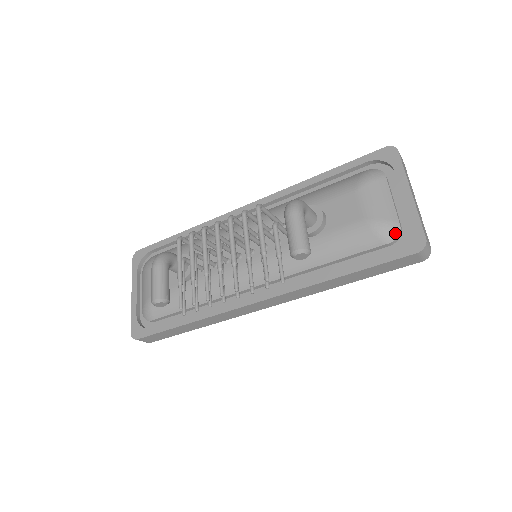
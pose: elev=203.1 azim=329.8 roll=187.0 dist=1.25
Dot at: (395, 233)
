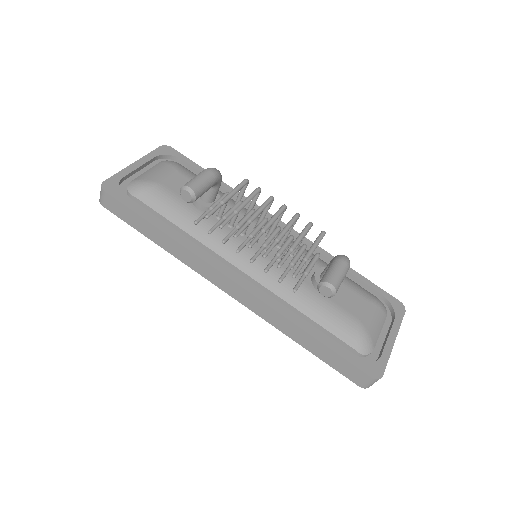
Dot at: (367, 351)
